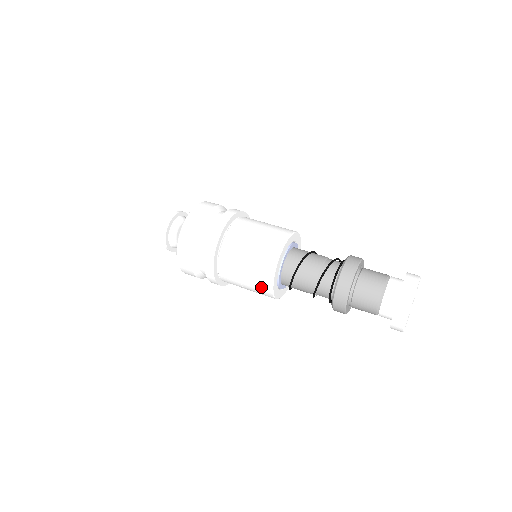
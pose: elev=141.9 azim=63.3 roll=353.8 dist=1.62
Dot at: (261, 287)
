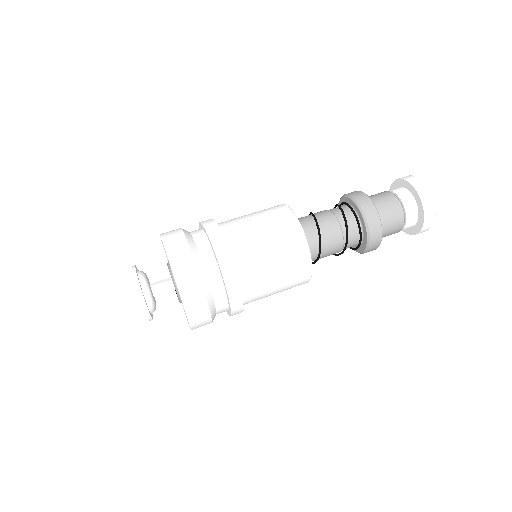
Dot at: (298, 282)
